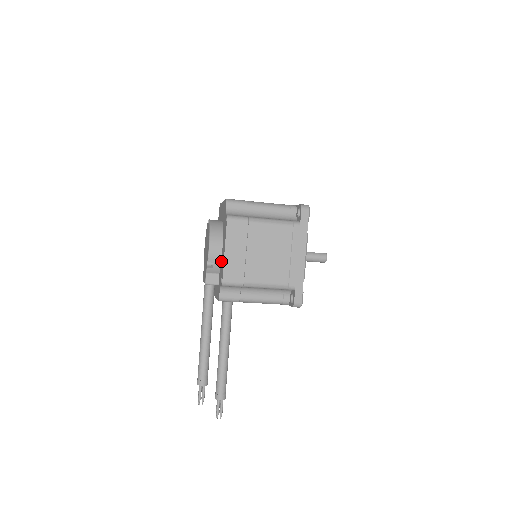
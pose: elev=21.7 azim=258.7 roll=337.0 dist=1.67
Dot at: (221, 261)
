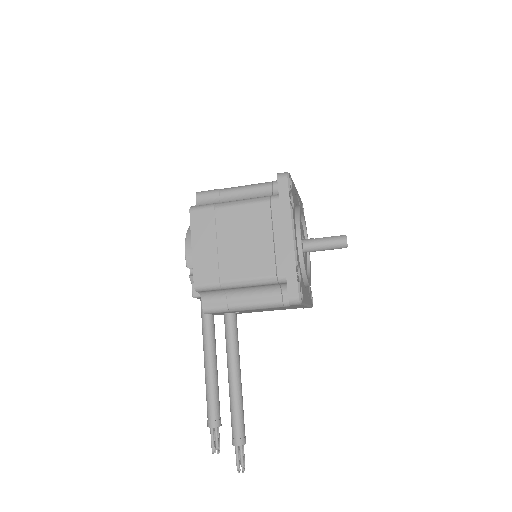
Dot at: occluded
